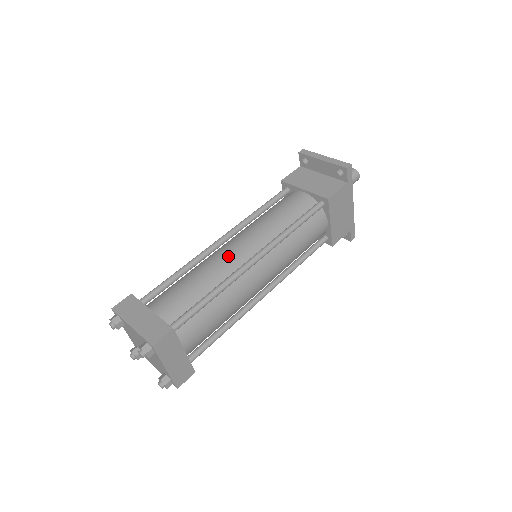
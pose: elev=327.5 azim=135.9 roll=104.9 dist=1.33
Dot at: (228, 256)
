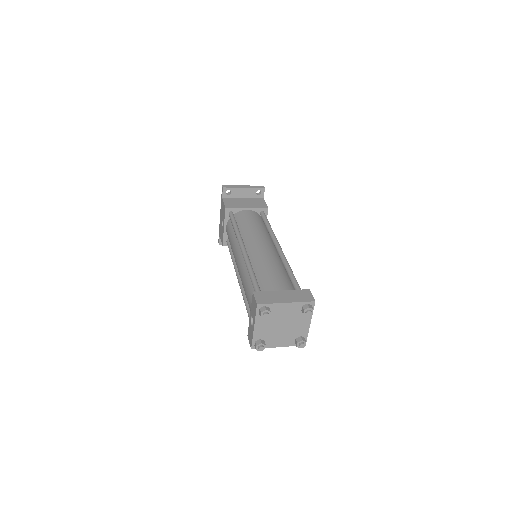
Dot at: (267, 251)
